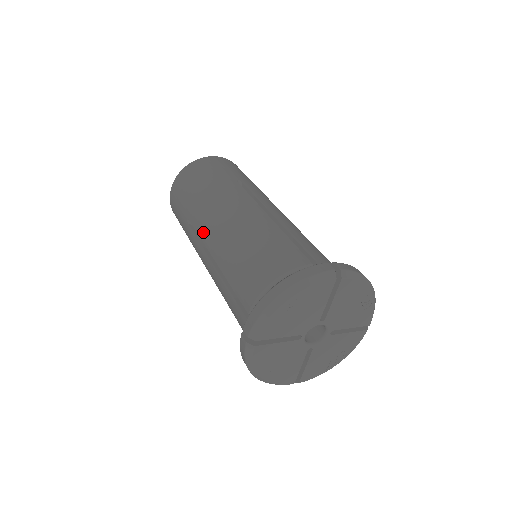
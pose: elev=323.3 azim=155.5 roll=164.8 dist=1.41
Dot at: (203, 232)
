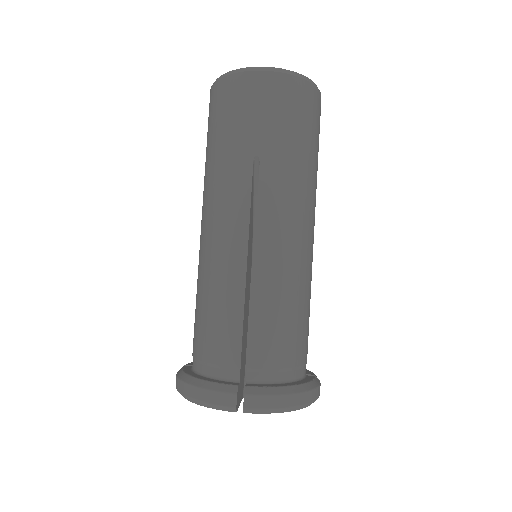
Dot at: occluded
